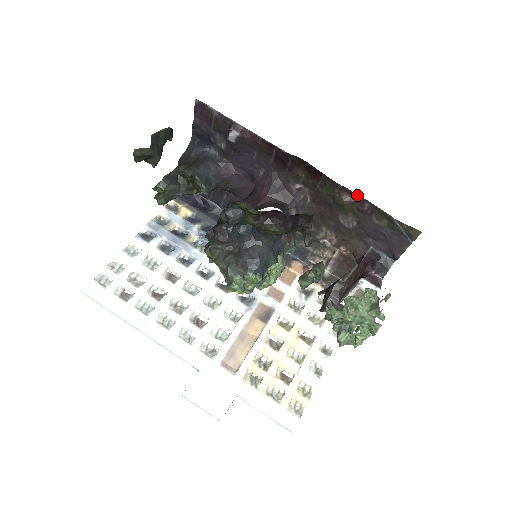
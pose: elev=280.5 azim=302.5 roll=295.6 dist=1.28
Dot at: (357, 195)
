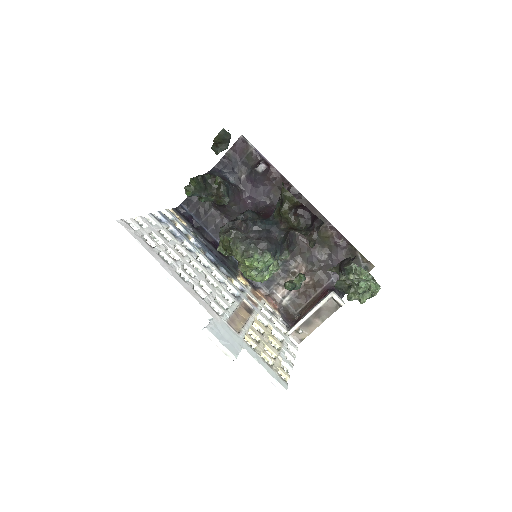
Dot at: (338, 231)
